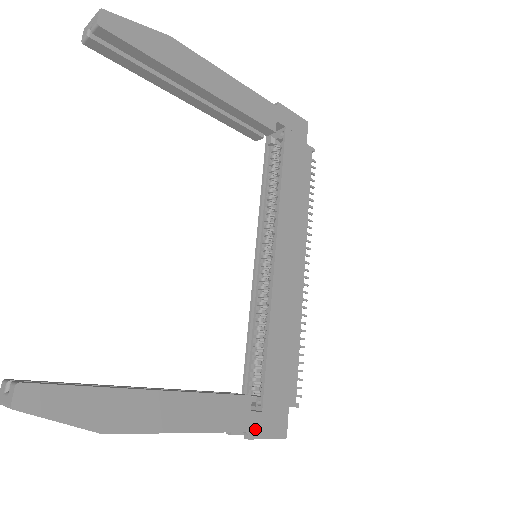
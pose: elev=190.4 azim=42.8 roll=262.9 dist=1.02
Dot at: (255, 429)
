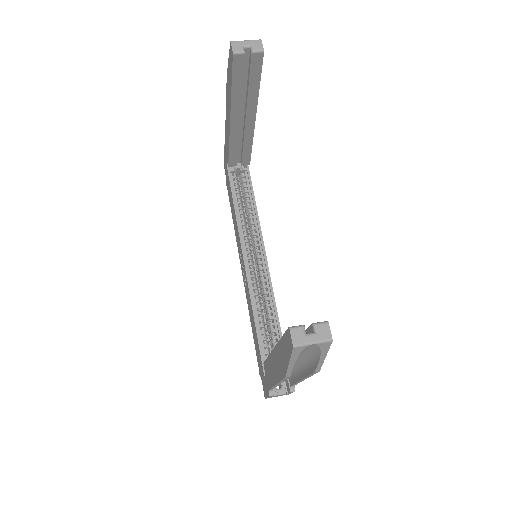
Dot at: occluded
